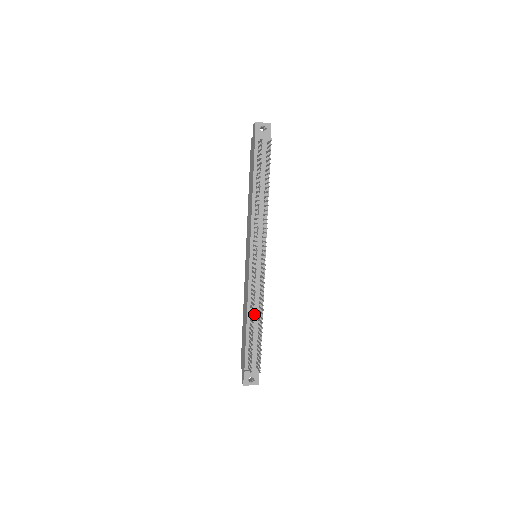
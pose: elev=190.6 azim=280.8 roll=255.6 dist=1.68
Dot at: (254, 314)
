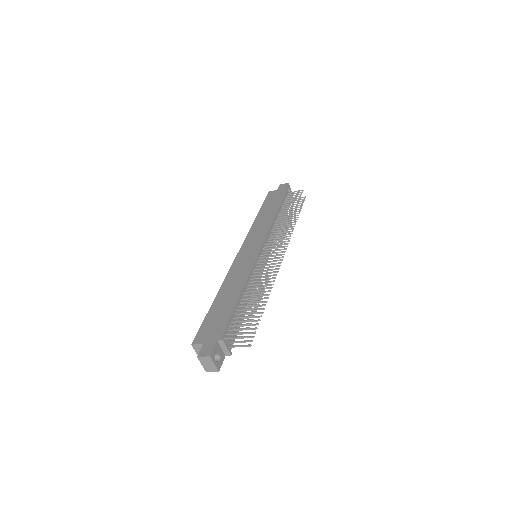
Dot at: (266, 286)
